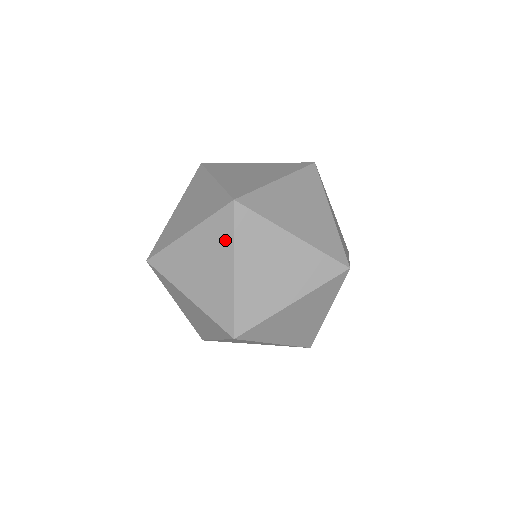
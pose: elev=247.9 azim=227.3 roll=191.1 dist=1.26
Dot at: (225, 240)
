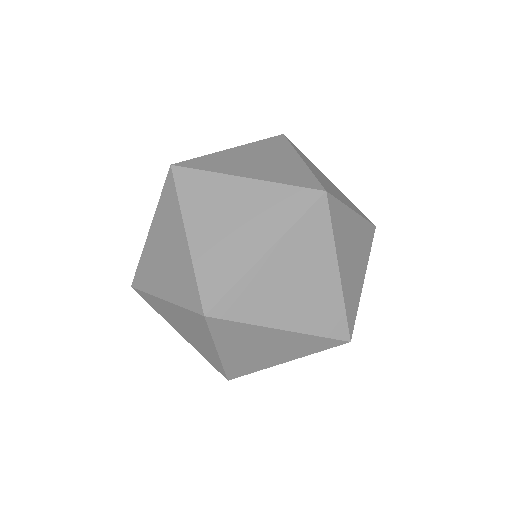
Dot at: (283, 218)
